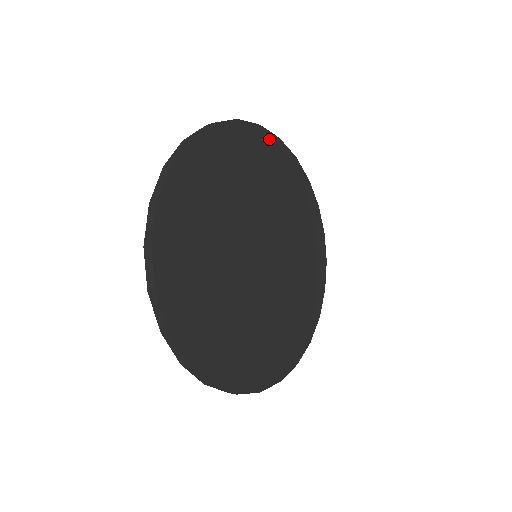
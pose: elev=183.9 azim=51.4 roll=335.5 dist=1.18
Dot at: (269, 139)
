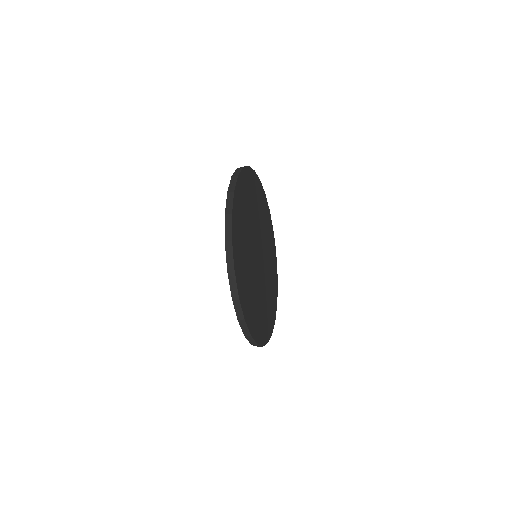
Dot at: (267, 205)
